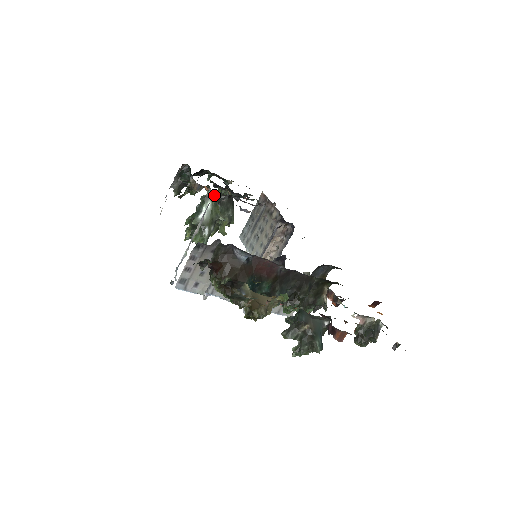
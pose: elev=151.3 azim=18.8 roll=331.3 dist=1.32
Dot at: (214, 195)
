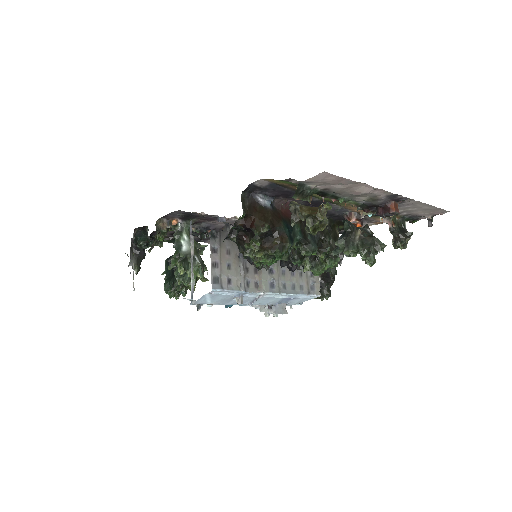
Dot at: (185, 226)
